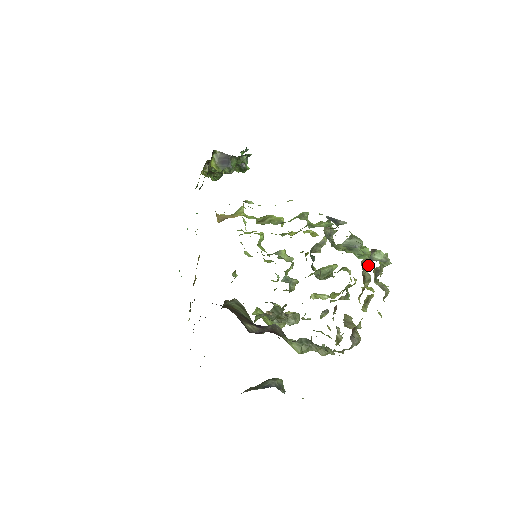
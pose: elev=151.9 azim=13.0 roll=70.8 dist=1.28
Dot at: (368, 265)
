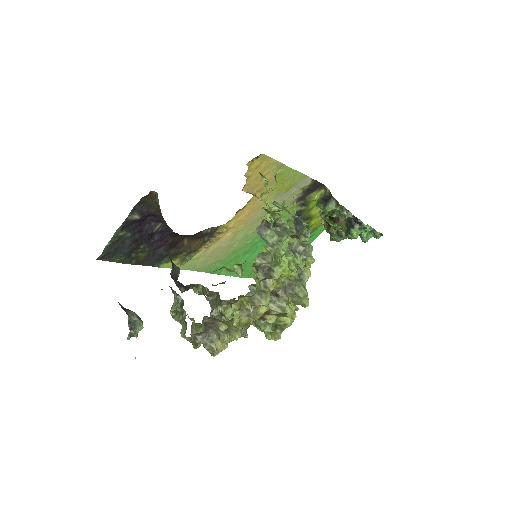
Dot at: (300, 302)
